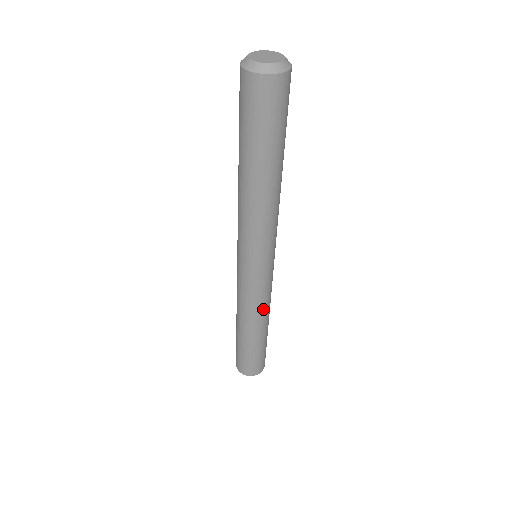
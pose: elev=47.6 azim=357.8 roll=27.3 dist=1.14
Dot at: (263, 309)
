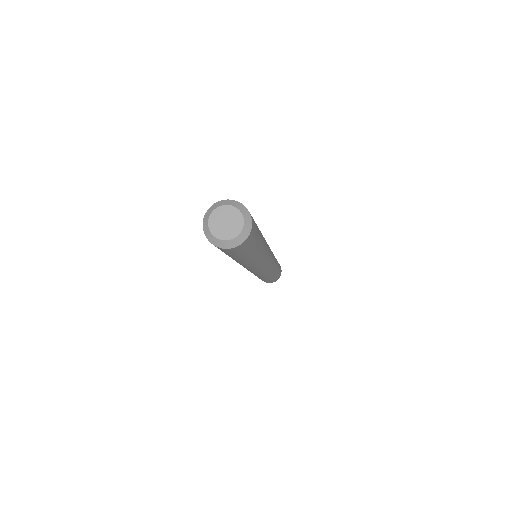
Dot at: (275, 263)
